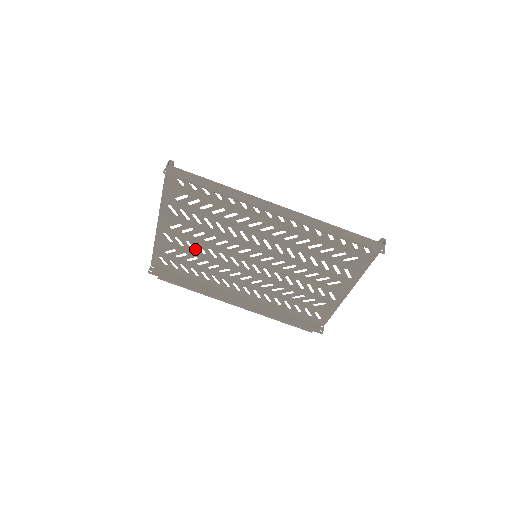
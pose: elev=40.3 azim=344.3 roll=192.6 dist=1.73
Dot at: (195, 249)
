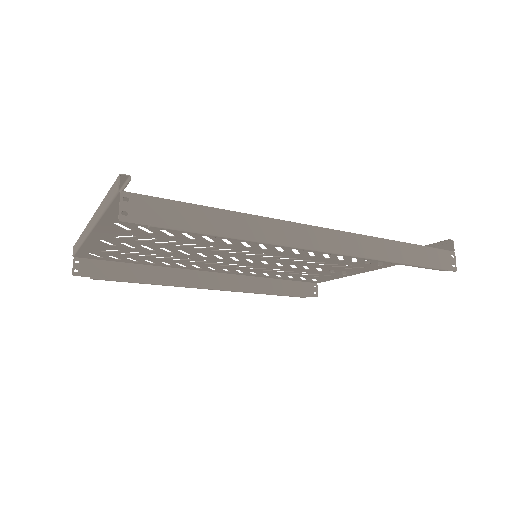
Dot at: (155, 250)
